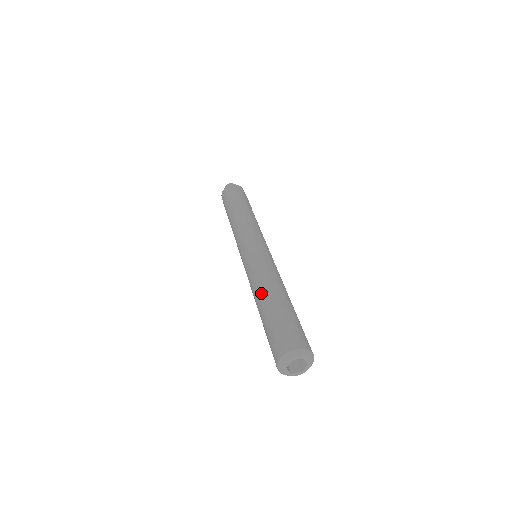
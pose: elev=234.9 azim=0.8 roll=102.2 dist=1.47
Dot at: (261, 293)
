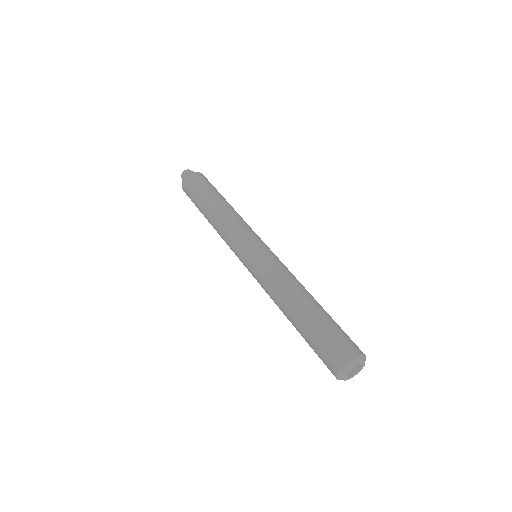
Dot at: (304, 292)
